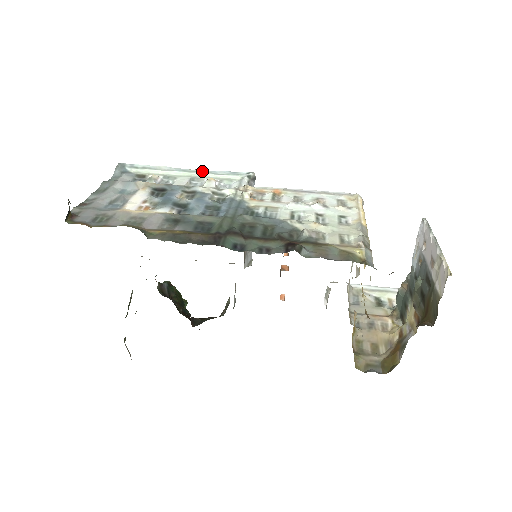
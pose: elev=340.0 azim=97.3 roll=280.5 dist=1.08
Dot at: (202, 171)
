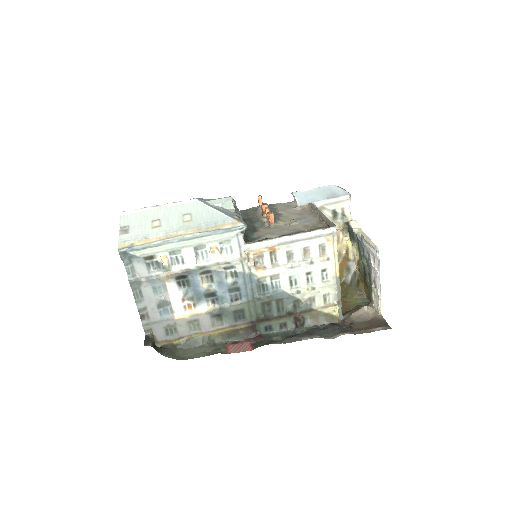
Dot at: (198, 236)
